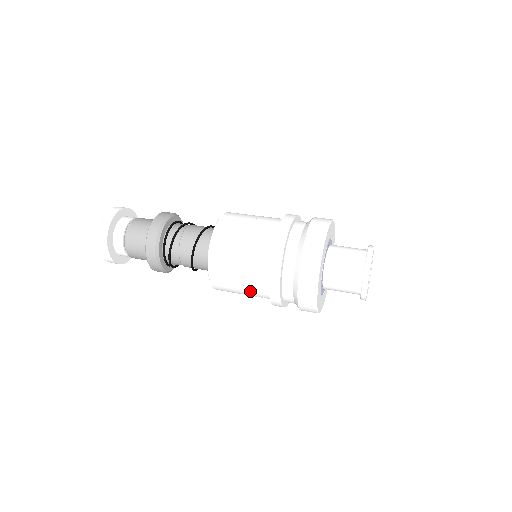
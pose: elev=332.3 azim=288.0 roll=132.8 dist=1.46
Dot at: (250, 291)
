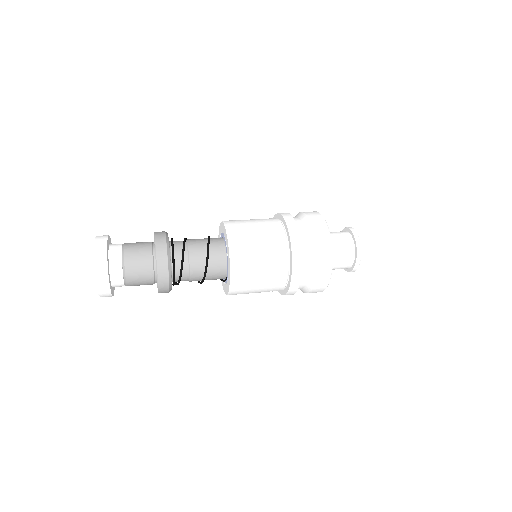
Dot at: (265, 291)
